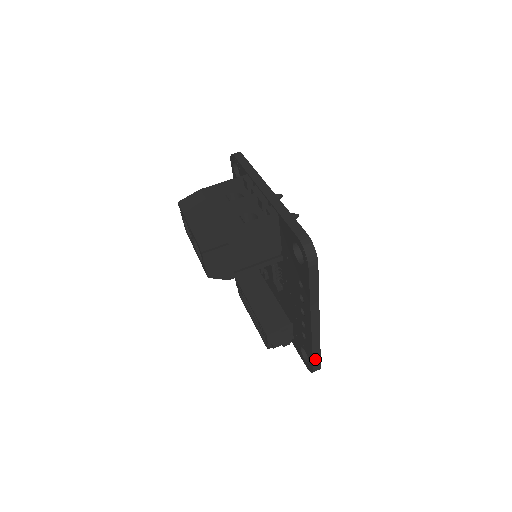
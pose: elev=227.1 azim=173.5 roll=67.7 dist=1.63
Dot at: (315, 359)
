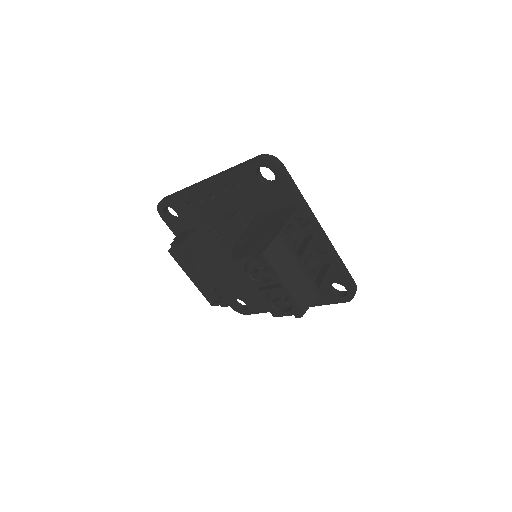
Dot at: (258, 312)
